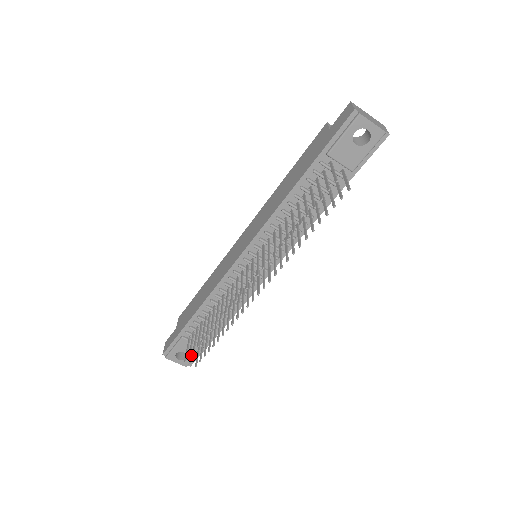
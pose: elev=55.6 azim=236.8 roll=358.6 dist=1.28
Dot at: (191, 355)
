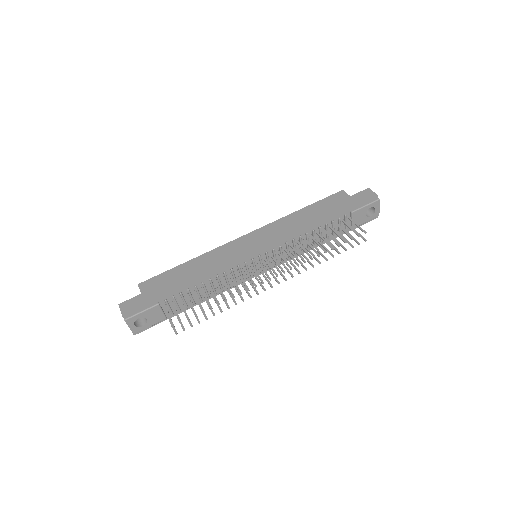
Dot at: (149, 323)
